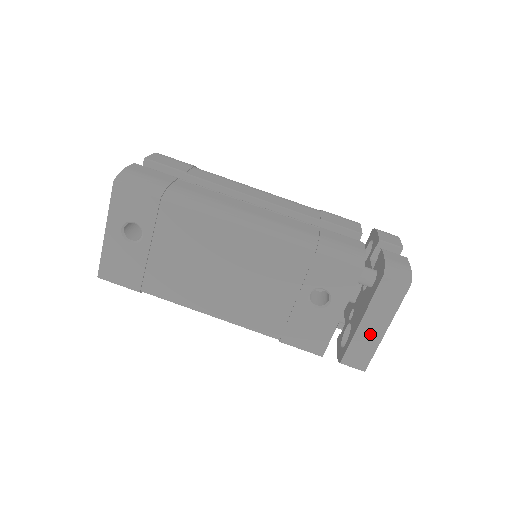
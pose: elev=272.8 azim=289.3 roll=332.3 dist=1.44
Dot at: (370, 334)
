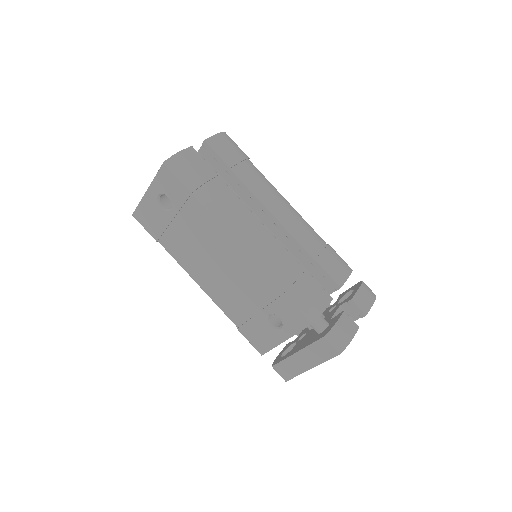
Dot at: (299, 364)
